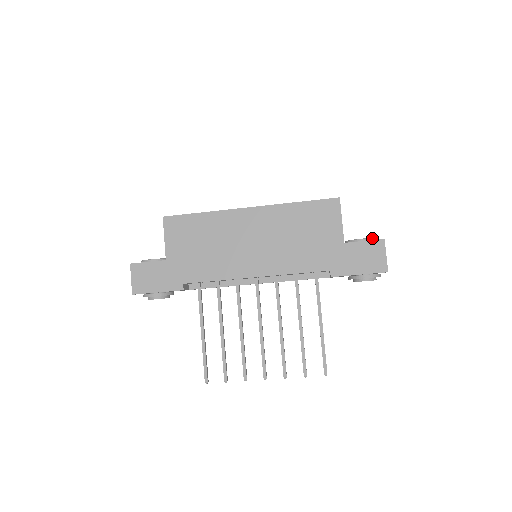
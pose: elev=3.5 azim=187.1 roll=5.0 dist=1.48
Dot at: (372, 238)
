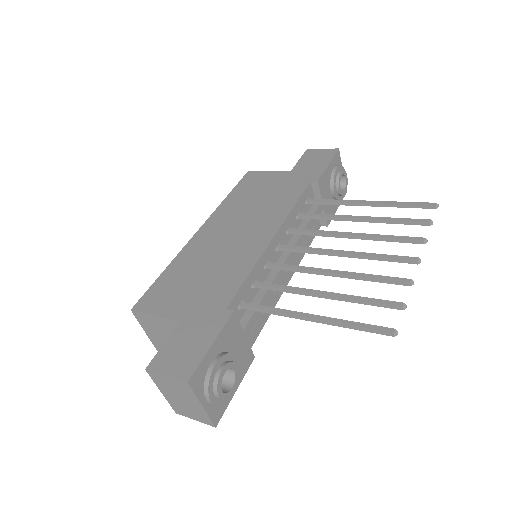
Dot at: occluded
